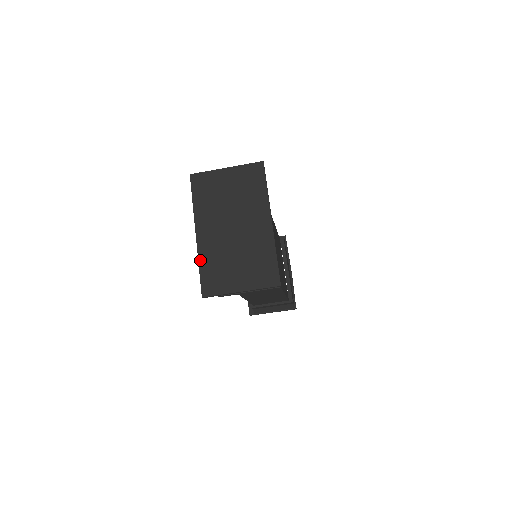
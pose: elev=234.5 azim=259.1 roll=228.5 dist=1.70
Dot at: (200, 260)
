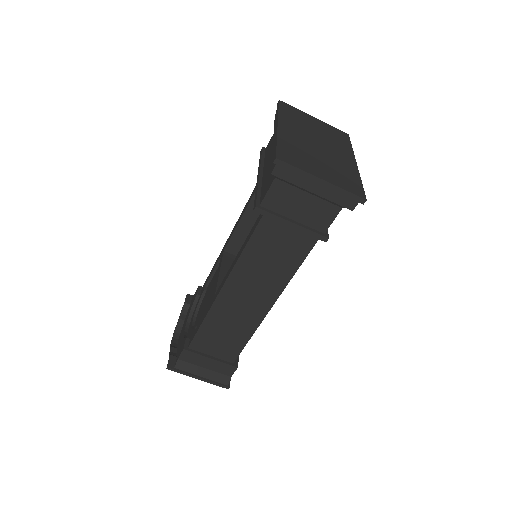
Dot at: (279, 139)
